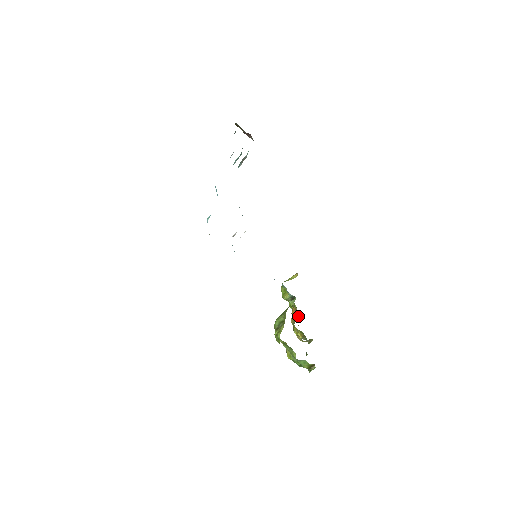
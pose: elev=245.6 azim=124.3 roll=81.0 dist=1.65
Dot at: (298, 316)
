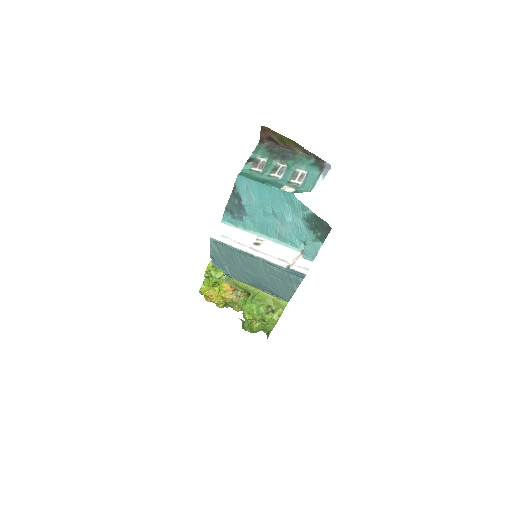
Dot at: (243, 293)
